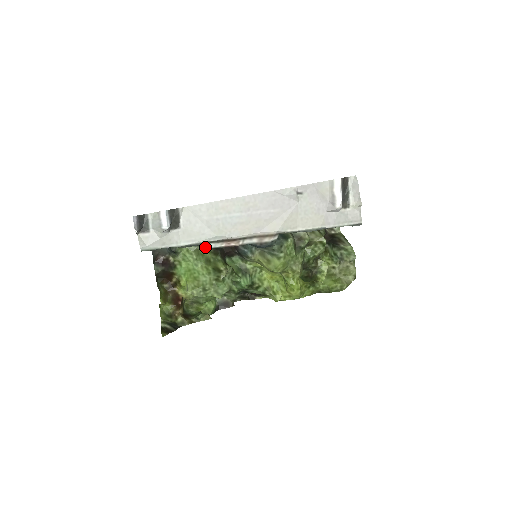
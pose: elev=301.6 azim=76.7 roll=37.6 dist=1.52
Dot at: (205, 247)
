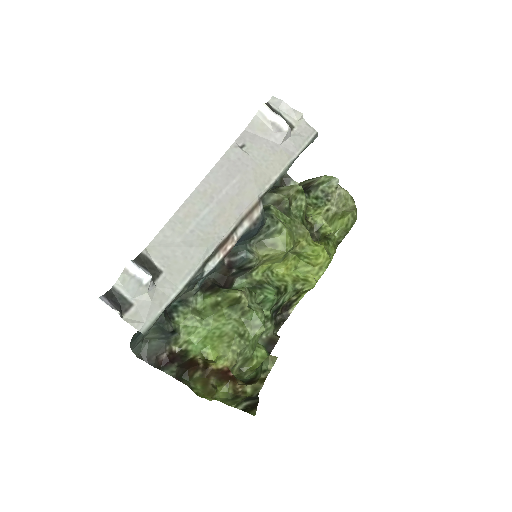
Dot at: (205, 275)
